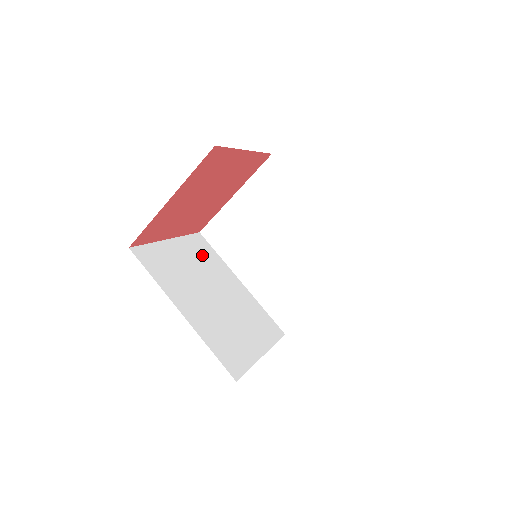
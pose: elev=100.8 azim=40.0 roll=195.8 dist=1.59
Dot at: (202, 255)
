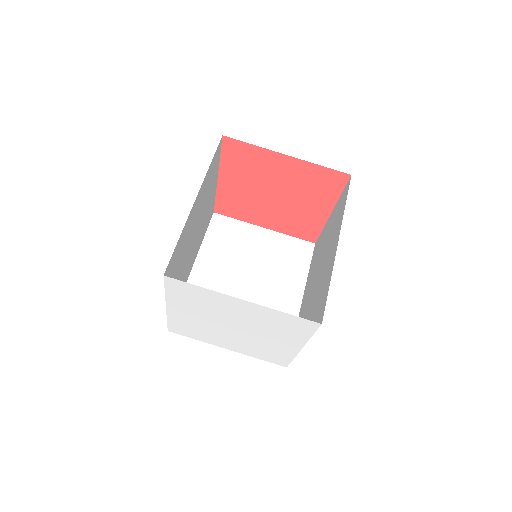
Dot at: (207, 217)
